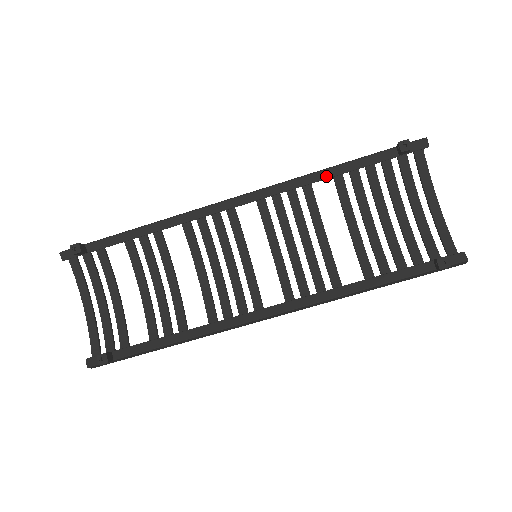
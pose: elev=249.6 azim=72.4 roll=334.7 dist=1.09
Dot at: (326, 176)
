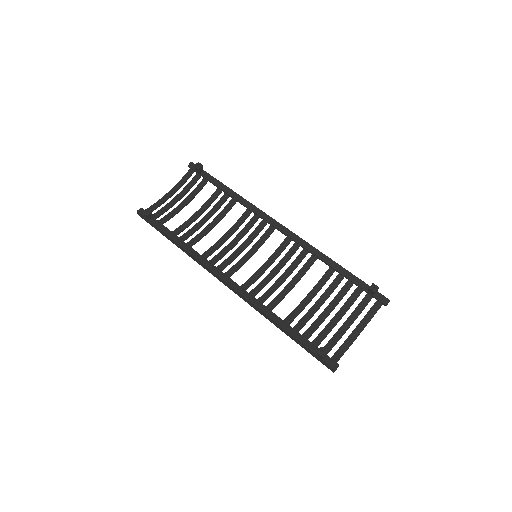
Dot at: (327, 262)
